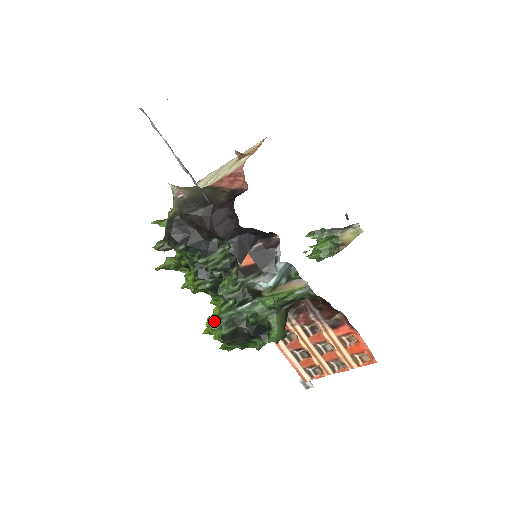
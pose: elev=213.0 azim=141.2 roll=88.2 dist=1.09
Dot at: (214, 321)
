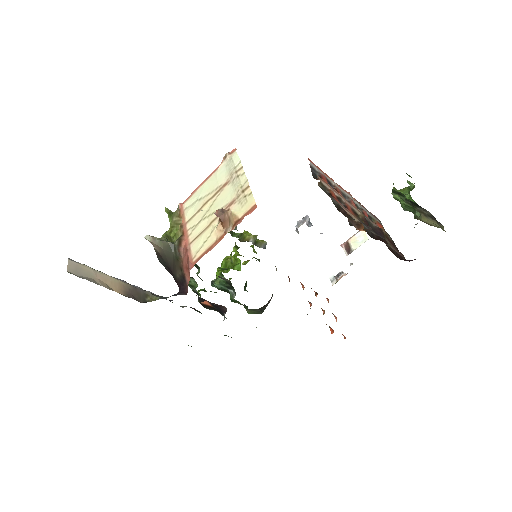
Dot at: (211, 283)
